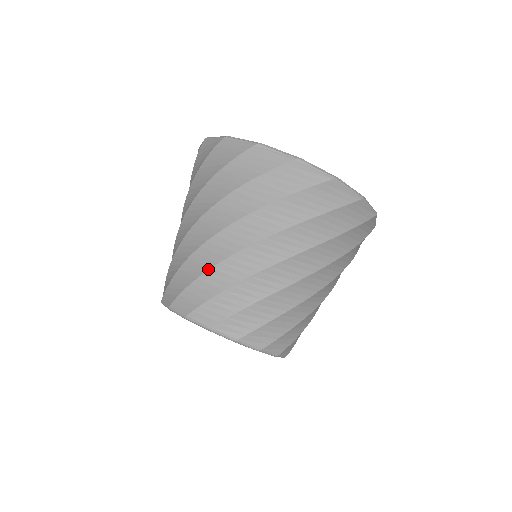
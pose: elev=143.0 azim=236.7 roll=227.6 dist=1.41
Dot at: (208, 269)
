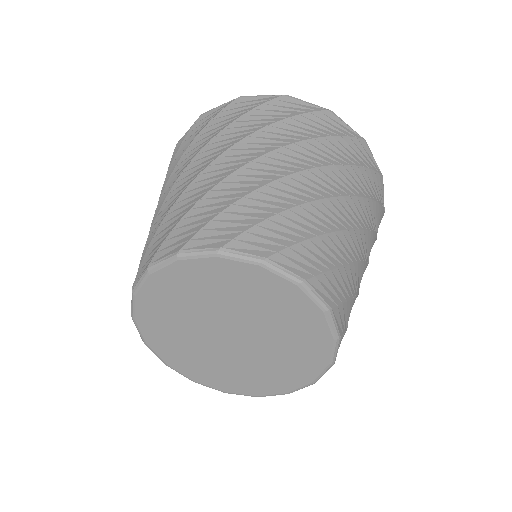
Dot at: (205, 194)
